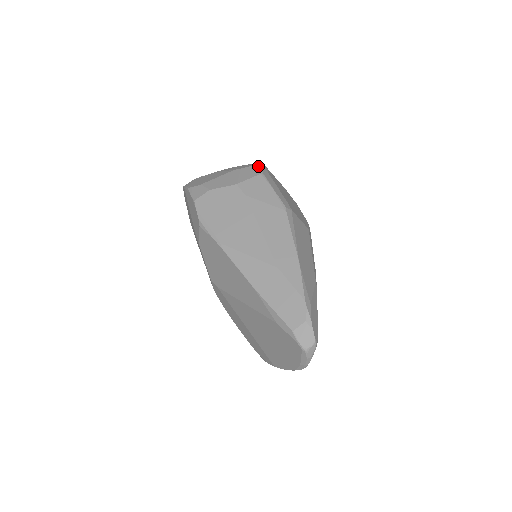
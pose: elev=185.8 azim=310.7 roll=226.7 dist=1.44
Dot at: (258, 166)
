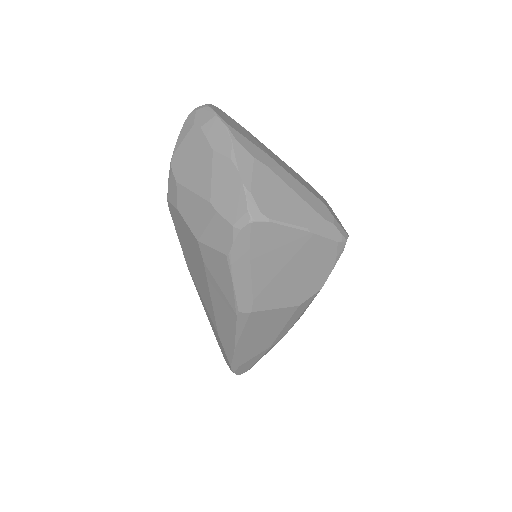
Dot at: (233, 235)
